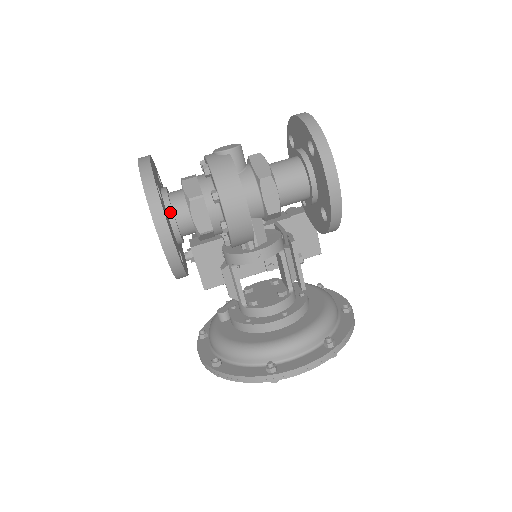
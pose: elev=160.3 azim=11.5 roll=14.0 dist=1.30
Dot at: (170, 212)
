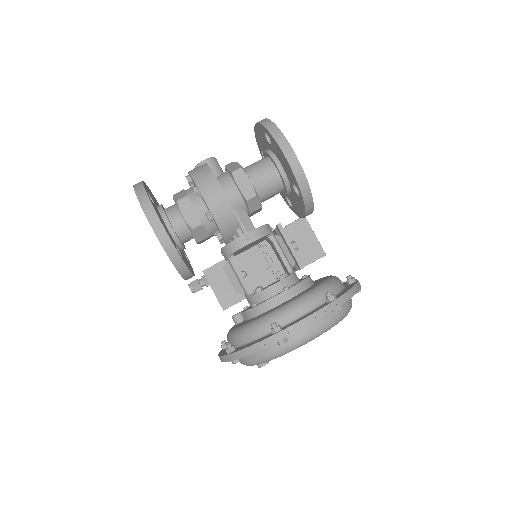
Dot at: (164, 216)
